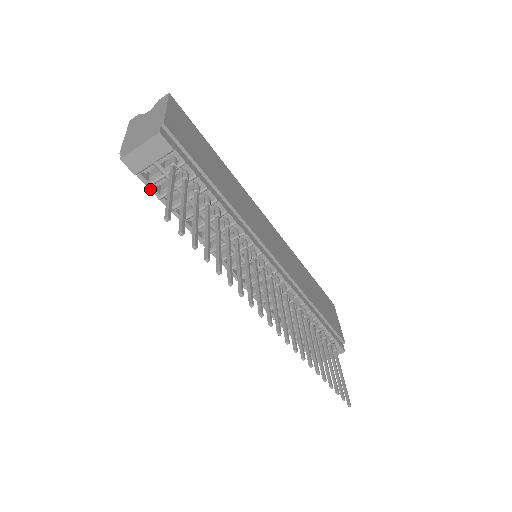
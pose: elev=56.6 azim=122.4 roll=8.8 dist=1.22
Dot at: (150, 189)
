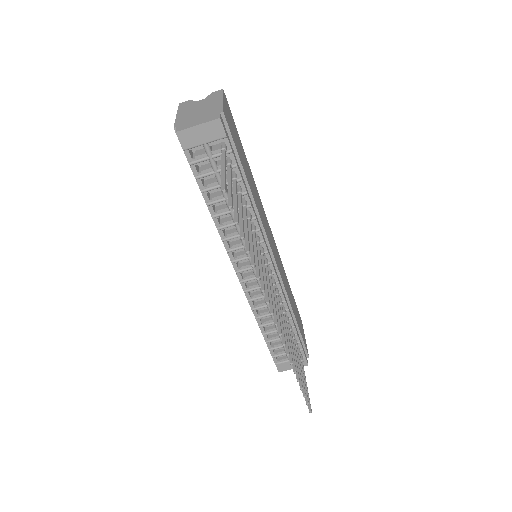
Dot at: (191, 167)
